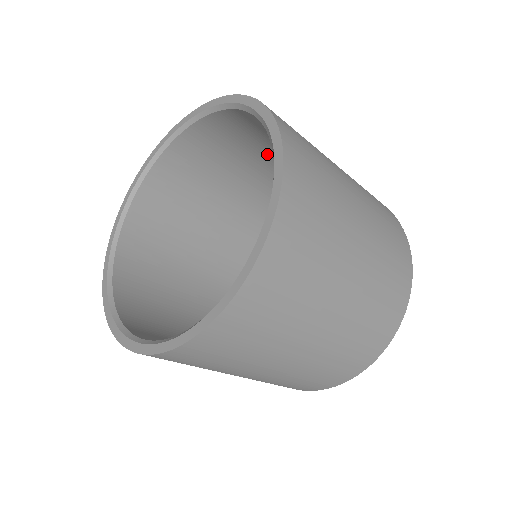
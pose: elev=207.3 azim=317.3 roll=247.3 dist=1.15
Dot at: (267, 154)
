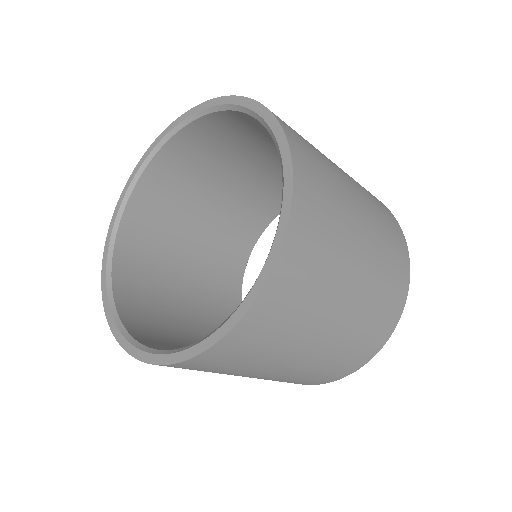
Dot at: (210, 187)
